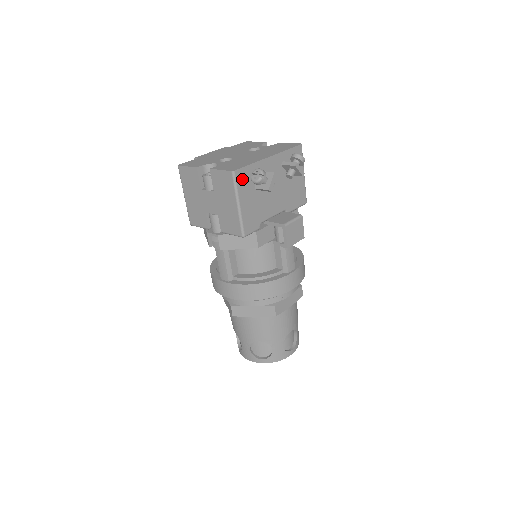
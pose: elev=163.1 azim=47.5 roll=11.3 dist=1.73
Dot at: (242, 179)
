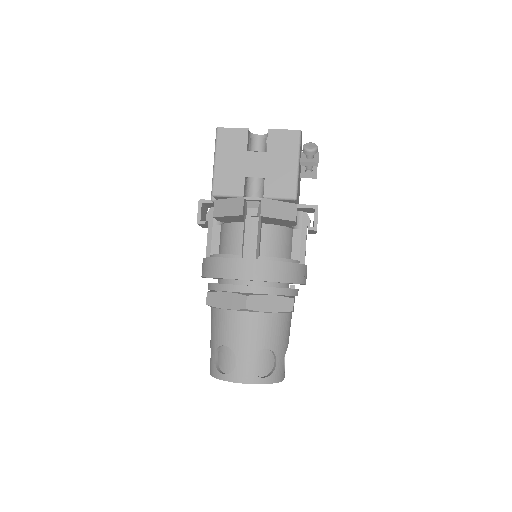
Dot at: occluded
